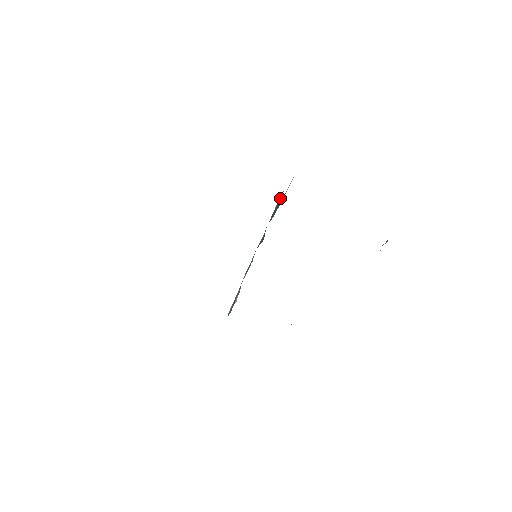
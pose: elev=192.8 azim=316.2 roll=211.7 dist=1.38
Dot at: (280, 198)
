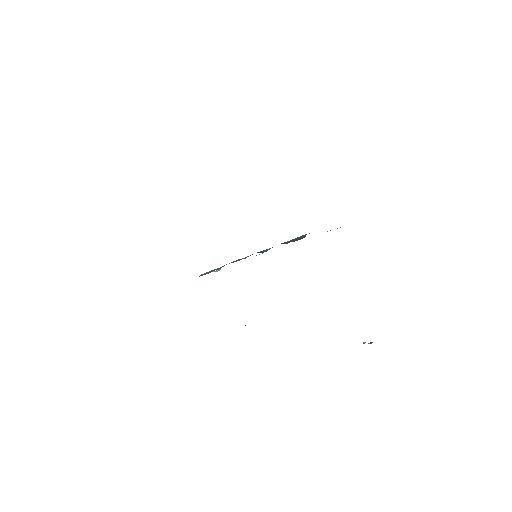
Dot at: (304, 235)
